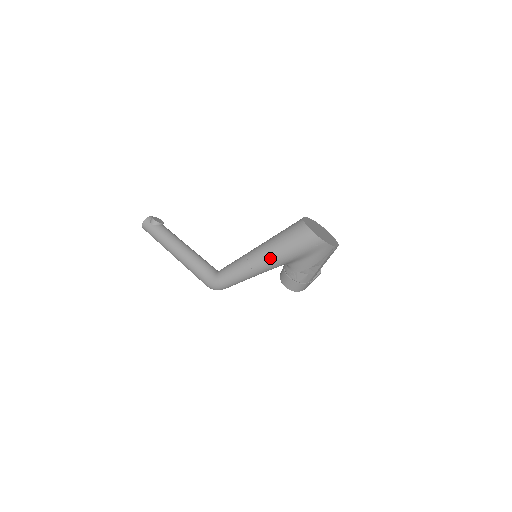
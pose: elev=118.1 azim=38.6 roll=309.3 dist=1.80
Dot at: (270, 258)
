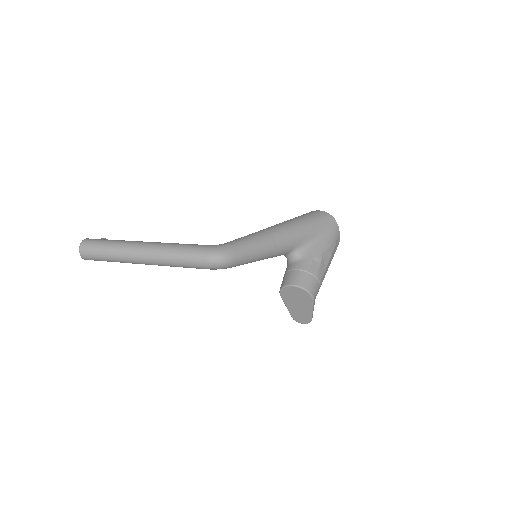
Dot at: (288, 226)
